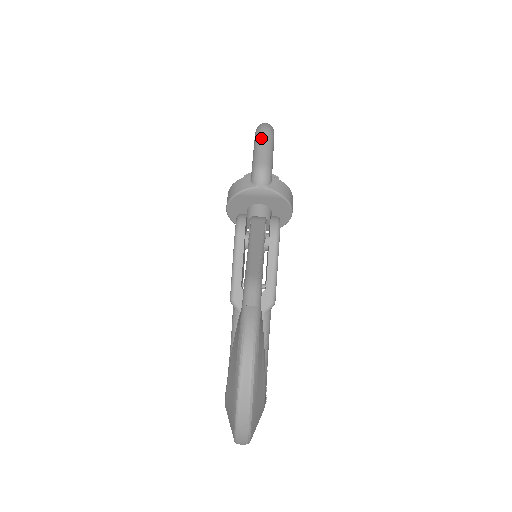
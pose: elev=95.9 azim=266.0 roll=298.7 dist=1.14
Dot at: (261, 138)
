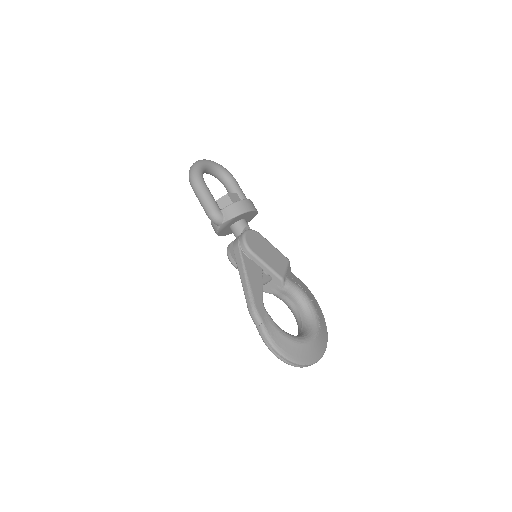
Dot at: (195, 193)
